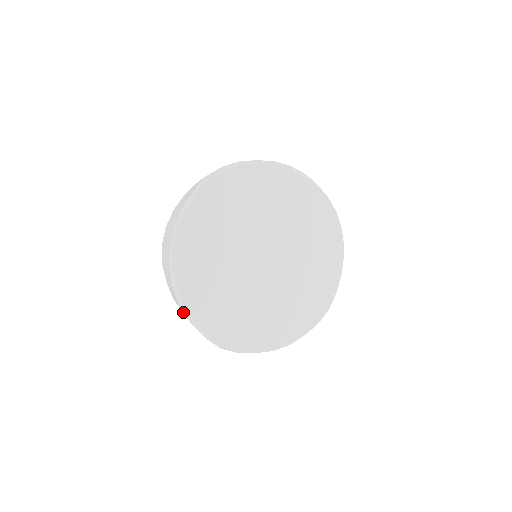
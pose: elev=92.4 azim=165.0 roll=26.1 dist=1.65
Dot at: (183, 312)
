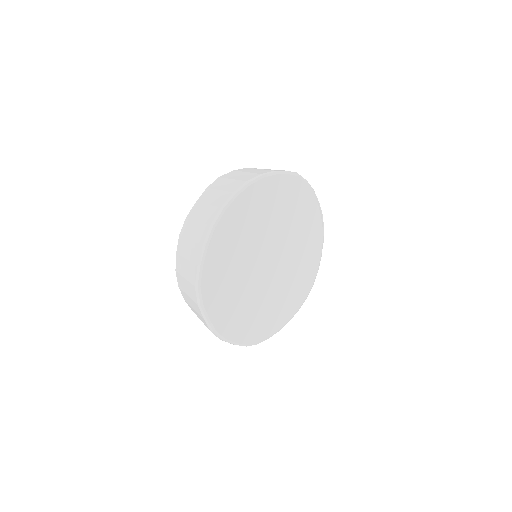
Dot at: (208, 229)
